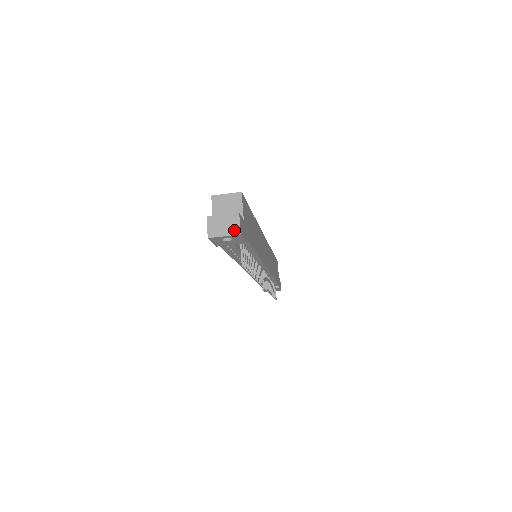
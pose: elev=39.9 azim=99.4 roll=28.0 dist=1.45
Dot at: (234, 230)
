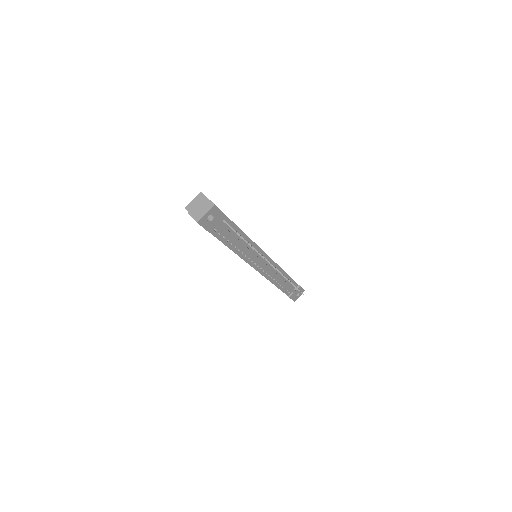
Dot at: (209, 206)
